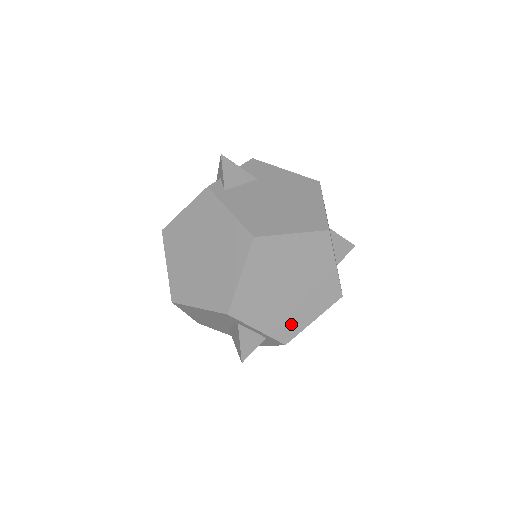
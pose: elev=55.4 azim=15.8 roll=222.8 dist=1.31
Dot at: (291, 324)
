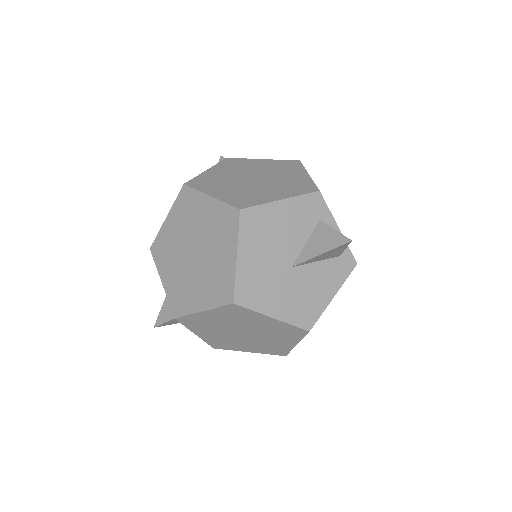
Dot at: occluded
